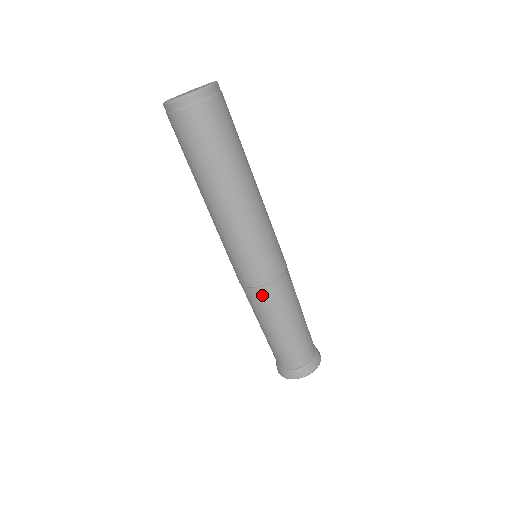
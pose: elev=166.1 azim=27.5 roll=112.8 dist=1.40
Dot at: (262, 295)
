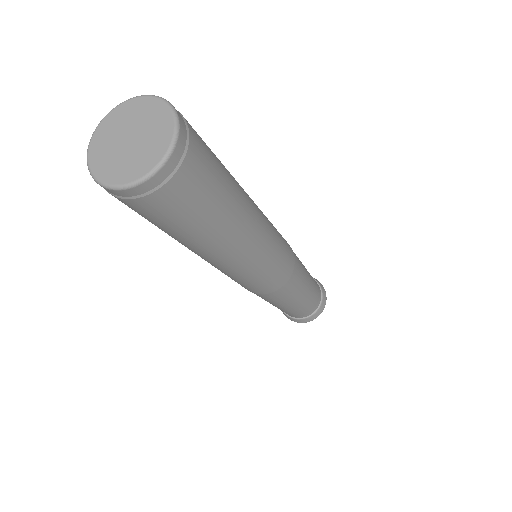
Dot at: (274, 295)
